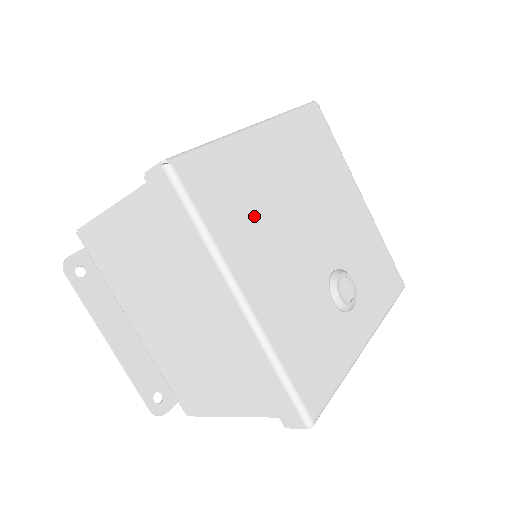
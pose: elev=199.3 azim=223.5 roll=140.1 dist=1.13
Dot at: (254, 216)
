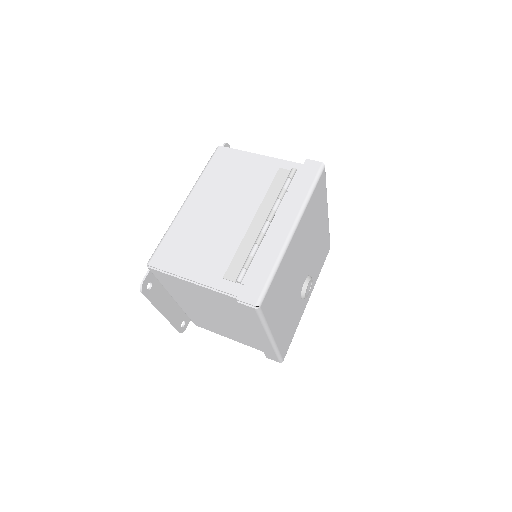
Dot at: (283, 292)
